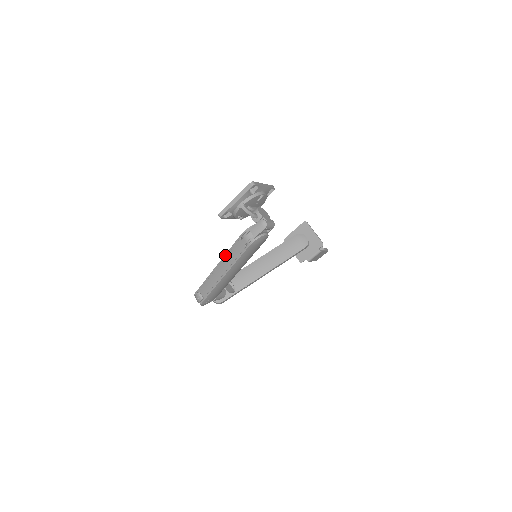
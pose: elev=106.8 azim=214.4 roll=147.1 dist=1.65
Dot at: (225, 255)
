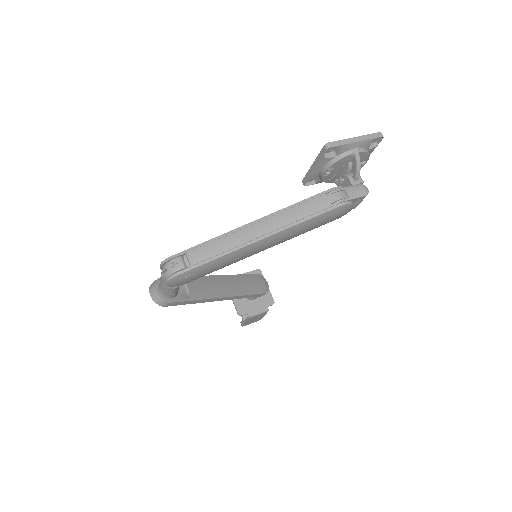
Dot at: (281, 210)
